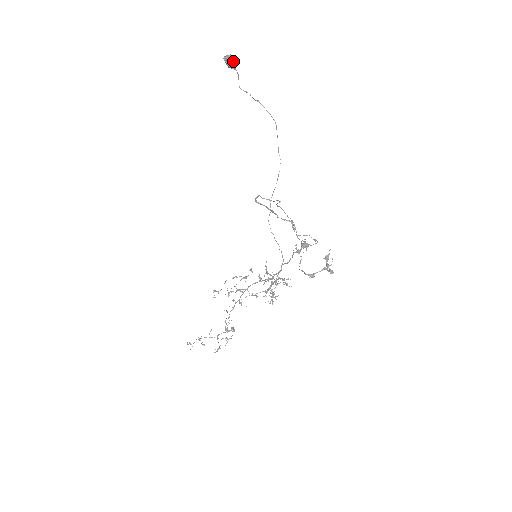
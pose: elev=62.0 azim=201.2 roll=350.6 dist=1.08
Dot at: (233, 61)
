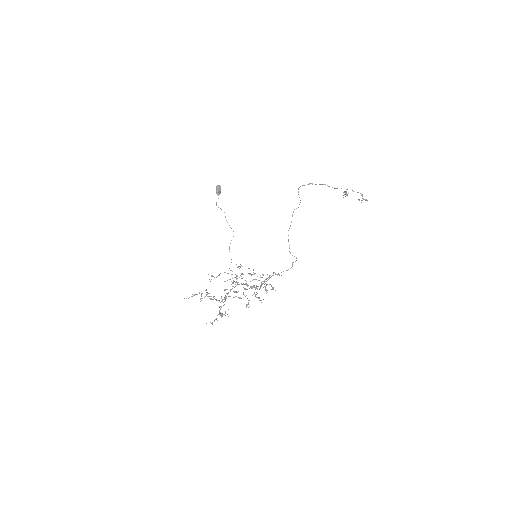
Dot at: occluded
